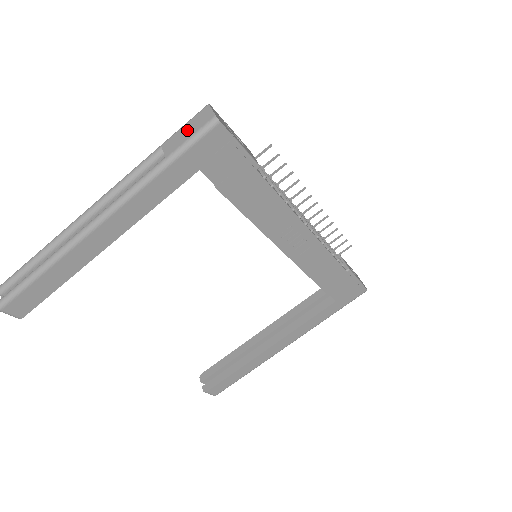
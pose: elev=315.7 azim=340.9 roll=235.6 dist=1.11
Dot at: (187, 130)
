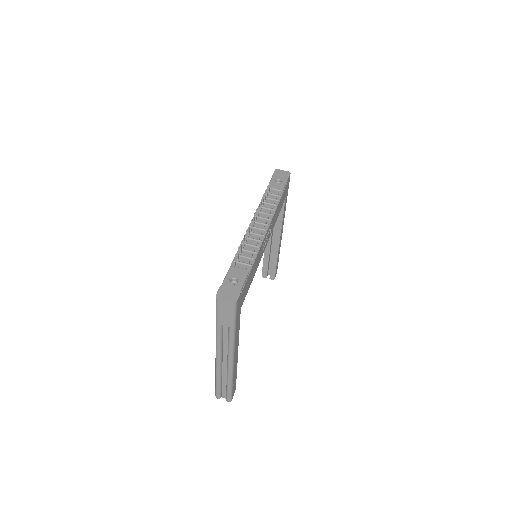
Dot at: (224, 314)
